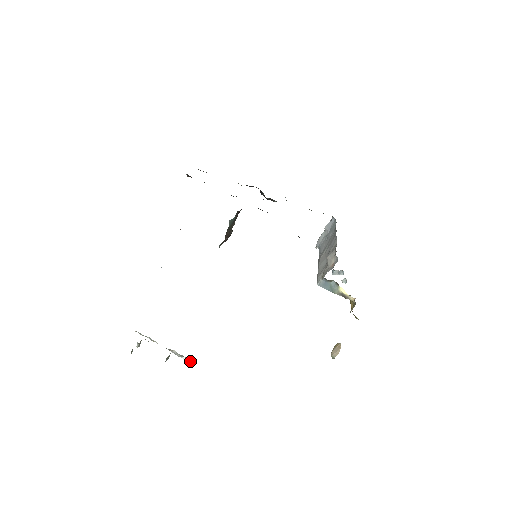
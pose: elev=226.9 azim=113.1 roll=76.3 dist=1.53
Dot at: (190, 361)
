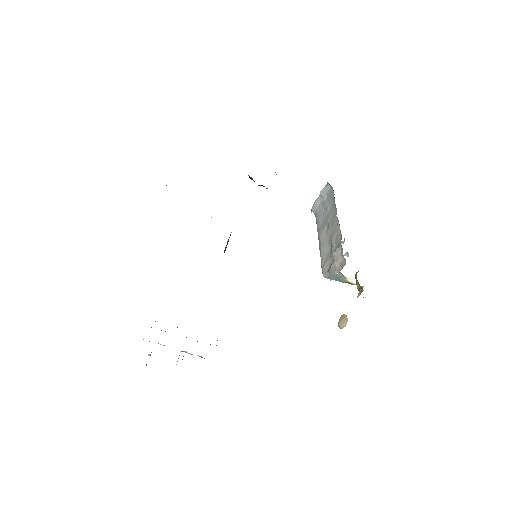
Dot at: (204, 358)
